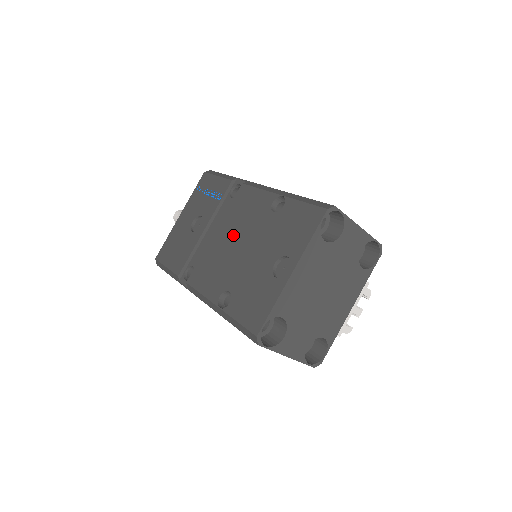
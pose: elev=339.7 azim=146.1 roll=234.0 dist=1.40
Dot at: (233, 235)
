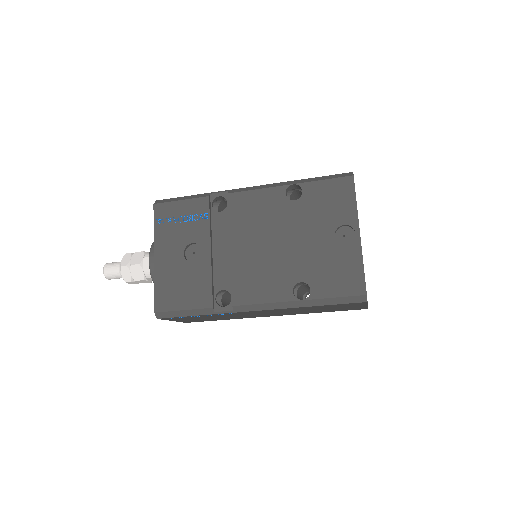
Dot at: (260, 238)
